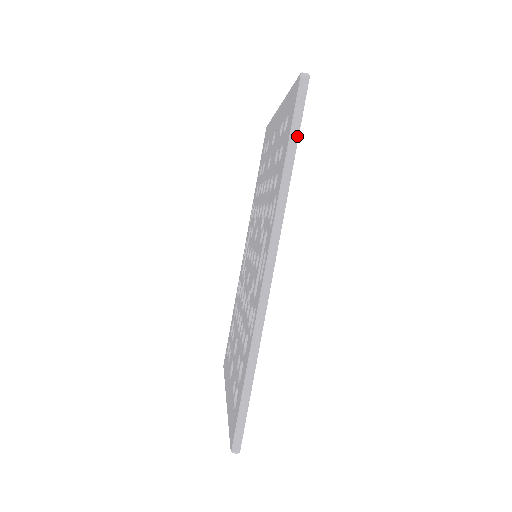
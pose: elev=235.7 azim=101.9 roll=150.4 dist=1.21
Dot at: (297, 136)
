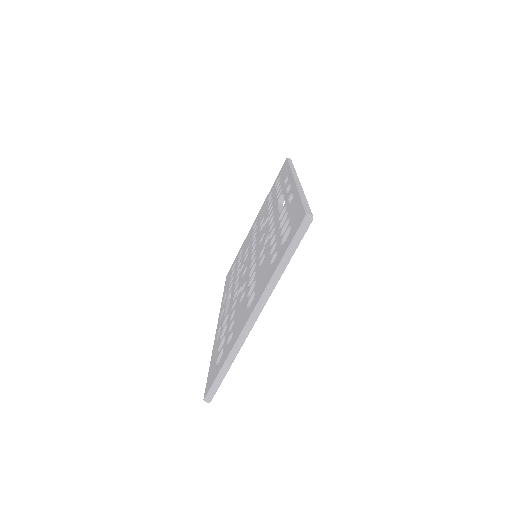
Dot at: occluded
